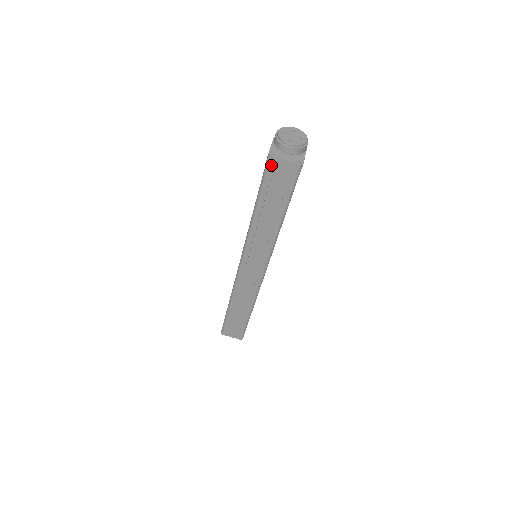
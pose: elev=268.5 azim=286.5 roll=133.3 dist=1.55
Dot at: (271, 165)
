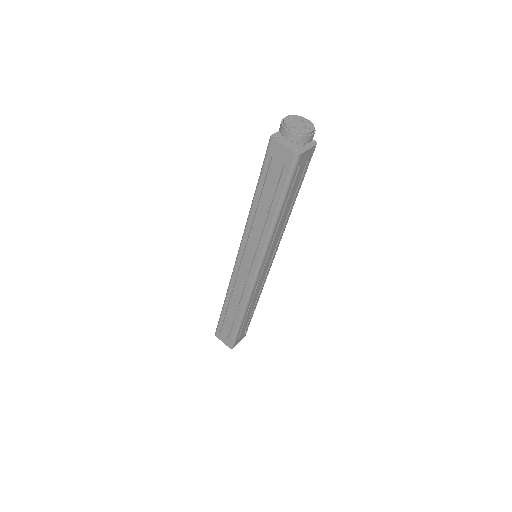
Dot at: (271, 148)
